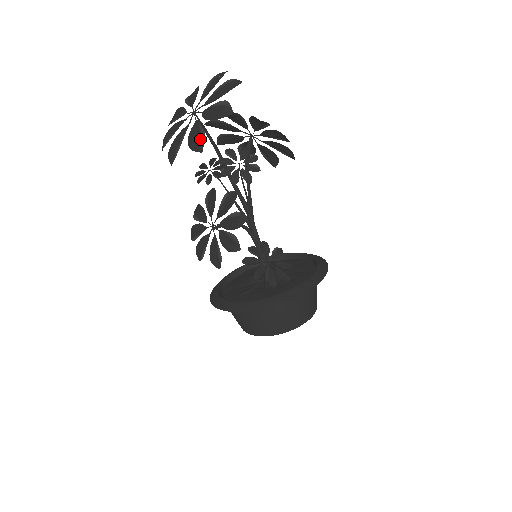
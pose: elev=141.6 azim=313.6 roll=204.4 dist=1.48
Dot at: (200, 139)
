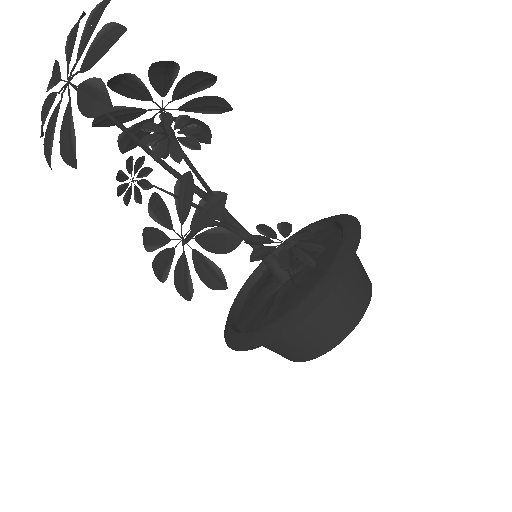
Dot at: (99, 93)
